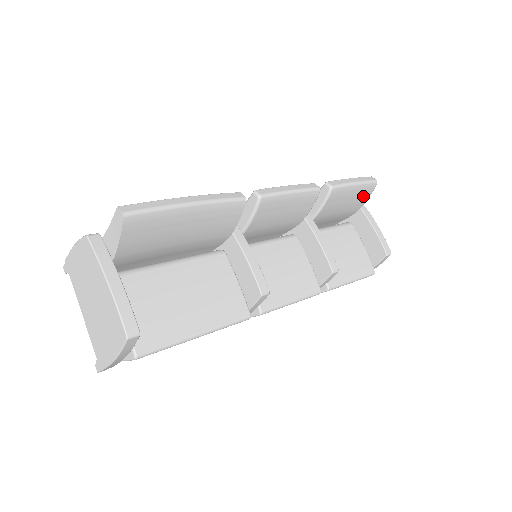
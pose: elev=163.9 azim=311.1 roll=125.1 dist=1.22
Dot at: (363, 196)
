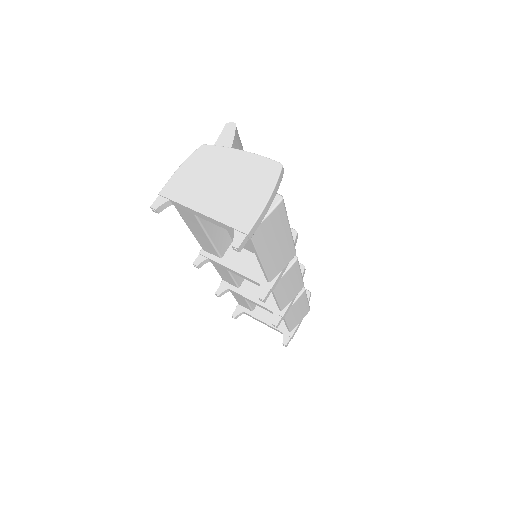
Dot at: occluded
